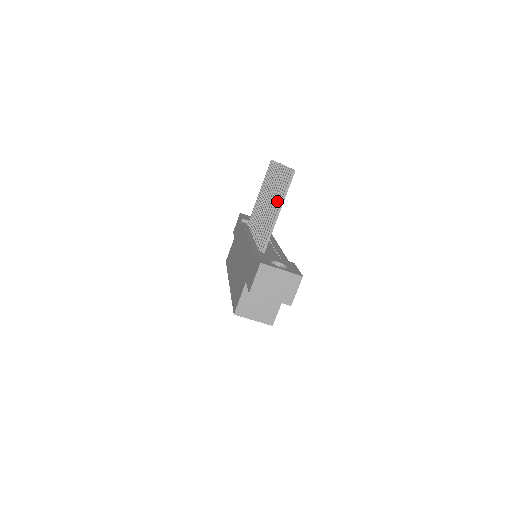
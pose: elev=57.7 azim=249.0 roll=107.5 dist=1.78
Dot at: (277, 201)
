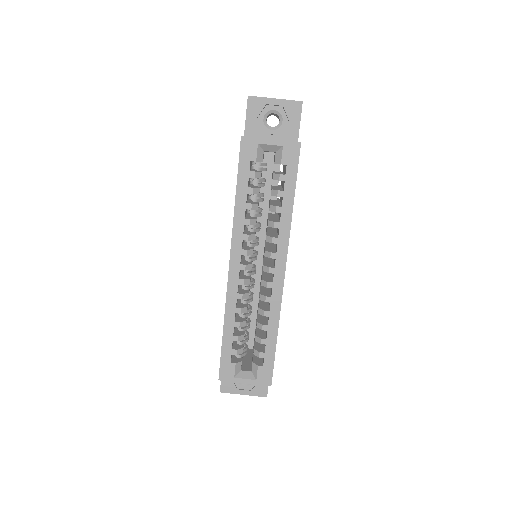
Dot at: occluded
